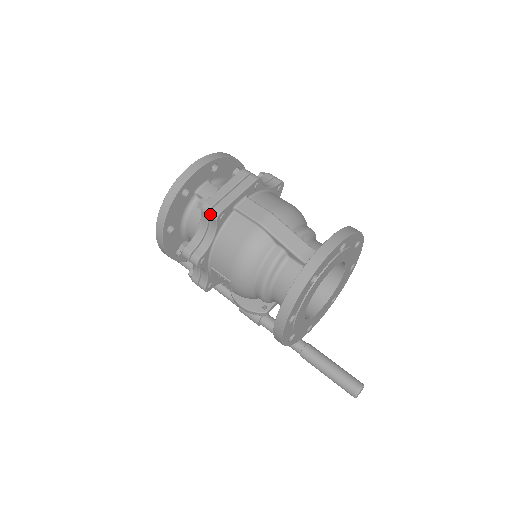
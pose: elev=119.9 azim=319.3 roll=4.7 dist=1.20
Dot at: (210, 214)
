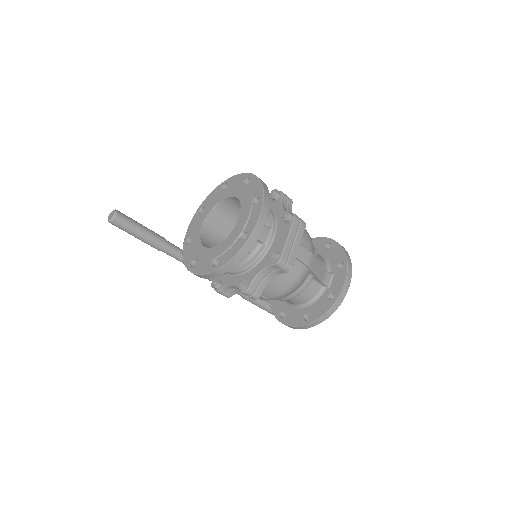
Dot at: (284, 269)
